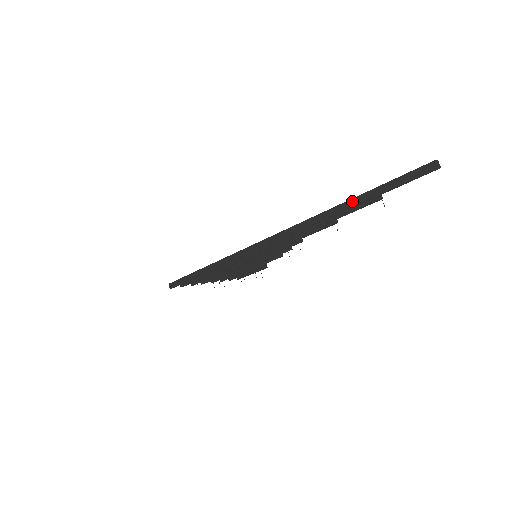
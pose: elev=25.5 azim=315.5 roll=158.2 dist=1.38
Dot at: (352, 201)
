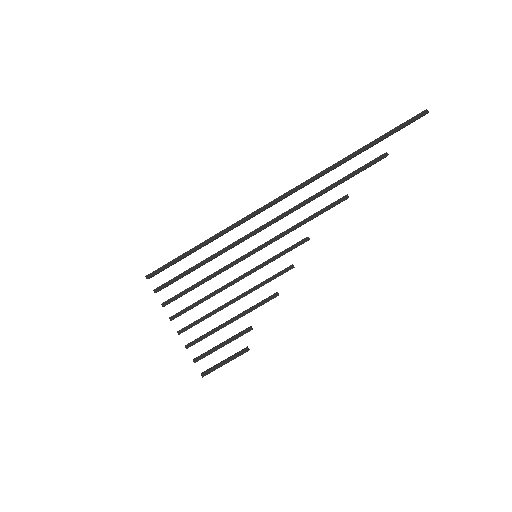
Dot at: (363, 147)
